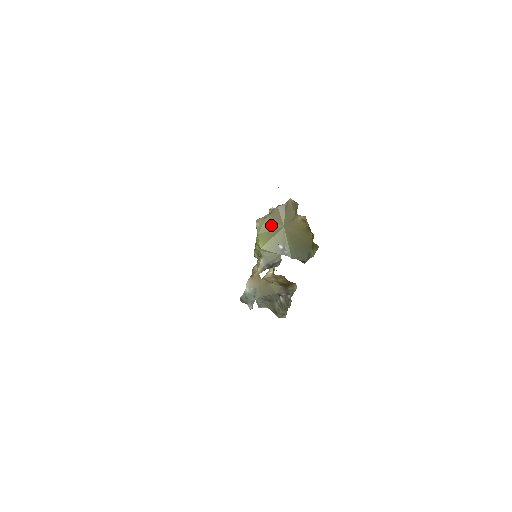
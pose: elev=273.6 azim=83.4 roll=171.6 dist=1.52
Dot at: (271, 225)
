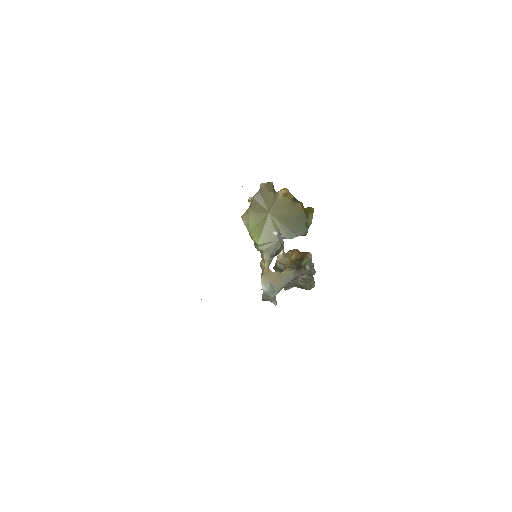
Dot at: (256, 217)
